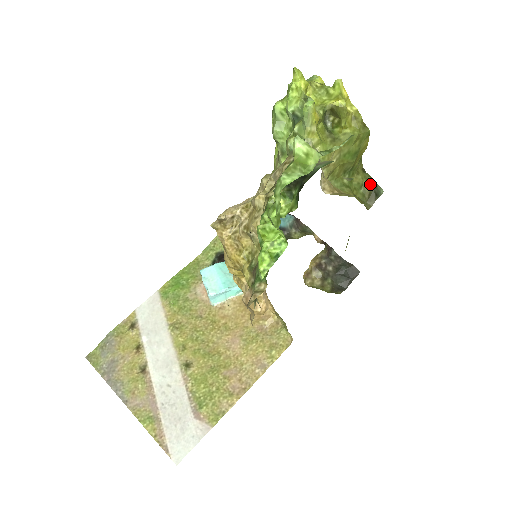
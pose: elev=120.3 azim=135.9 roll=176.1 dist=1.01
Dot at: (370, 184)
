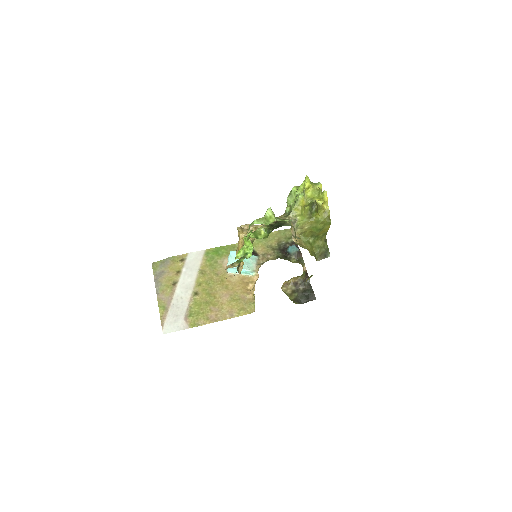
Dot at: (324, 249)
